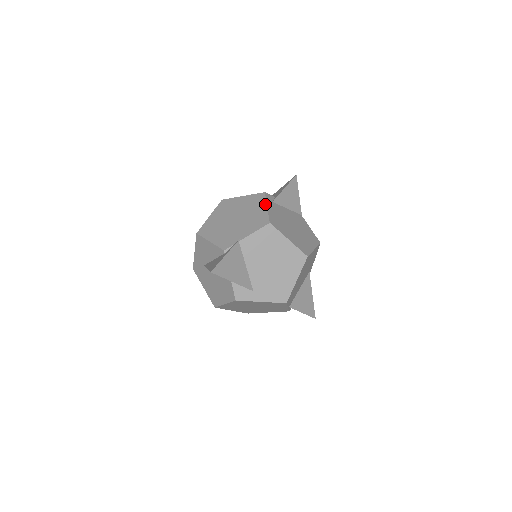
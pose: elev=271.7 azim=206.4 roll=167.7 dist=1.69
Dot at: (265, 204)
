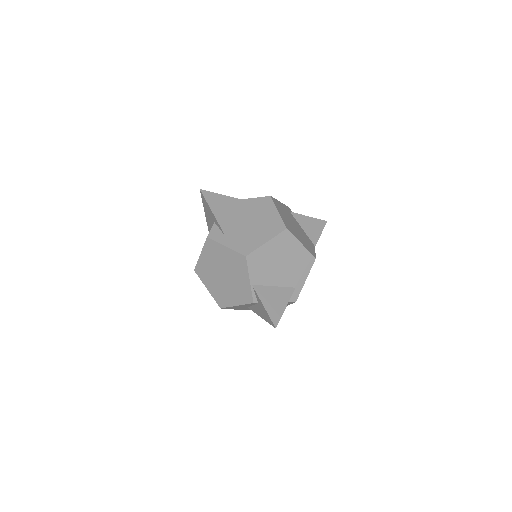
Dot at: (281, 203)
